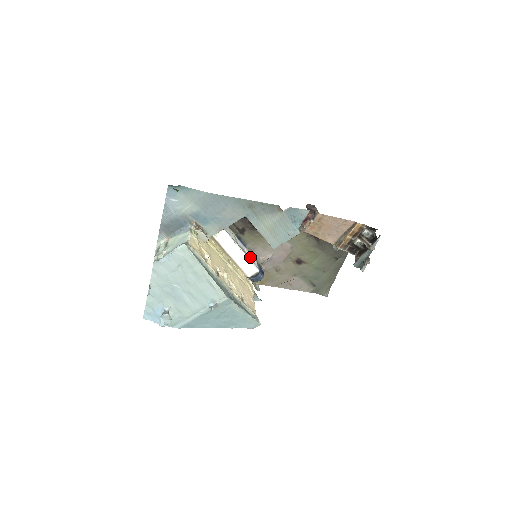
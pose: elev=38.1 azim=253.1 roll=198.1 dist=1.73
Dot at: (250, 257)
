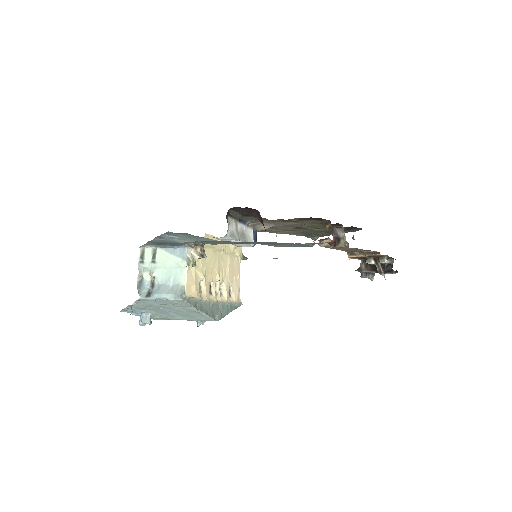
Dot at: (247, 232)
